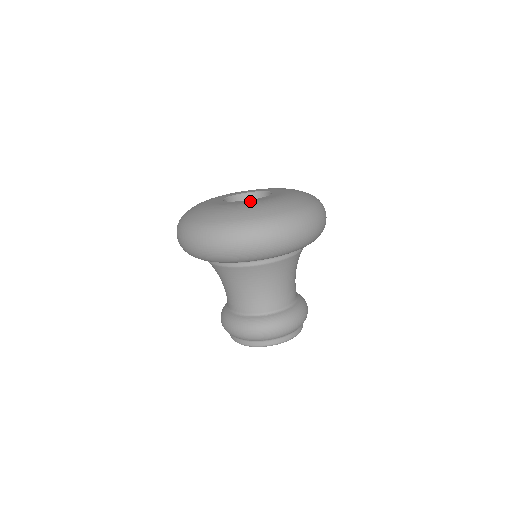
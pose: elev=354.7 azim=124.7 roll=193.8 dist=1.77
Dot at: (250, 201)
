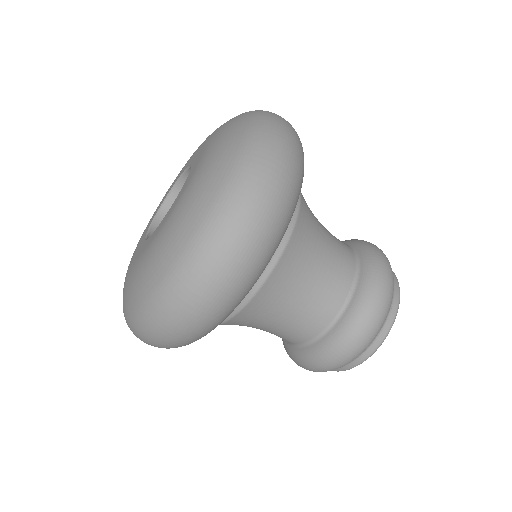
Dot at: (136, 253)
